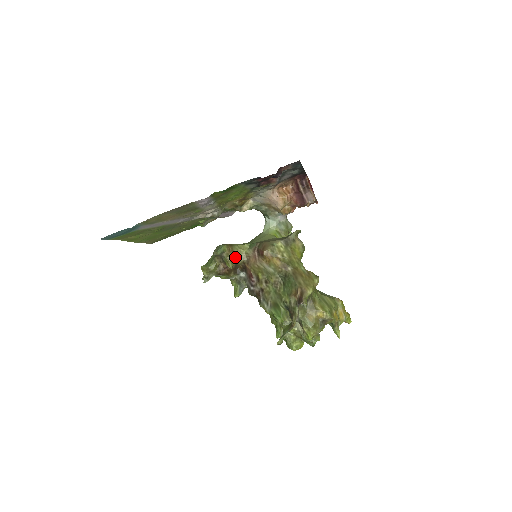
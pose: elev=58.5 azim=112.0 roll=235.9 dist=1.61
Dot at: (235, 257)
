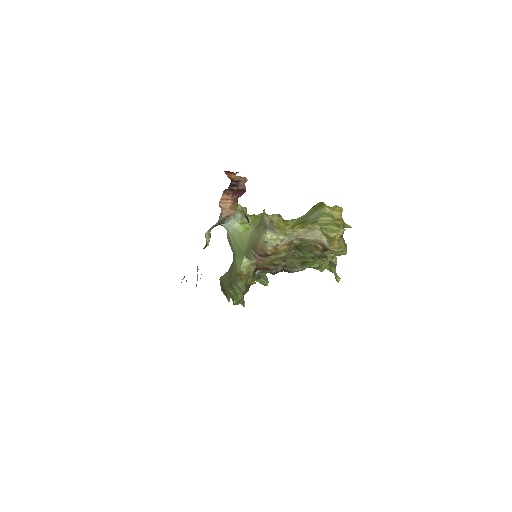
Dot at: (250, 276)
